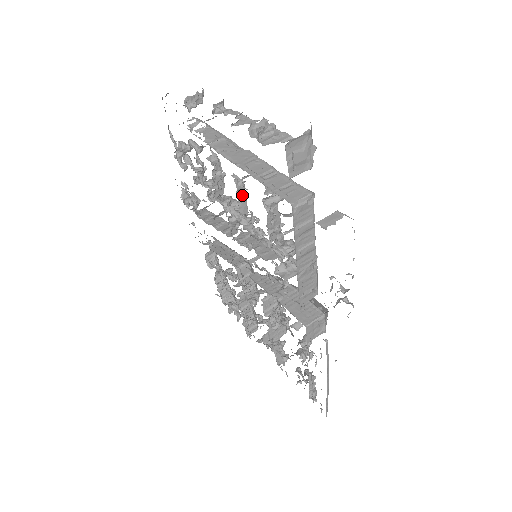
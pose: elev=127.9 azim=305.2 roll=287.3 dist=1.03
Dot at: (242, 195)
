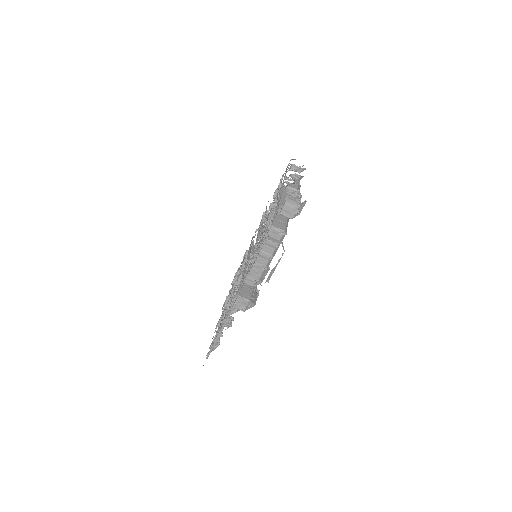
Dot at: (272, 219)
